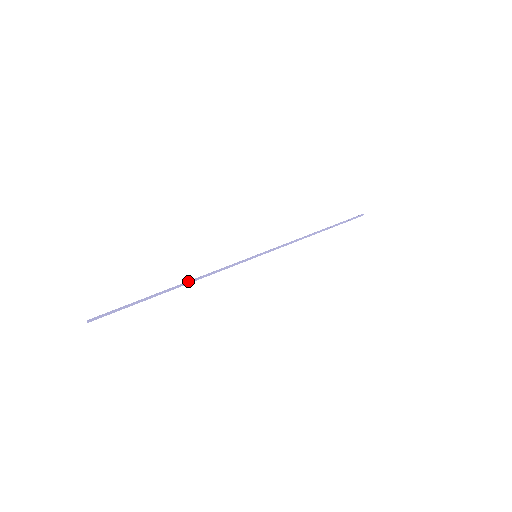
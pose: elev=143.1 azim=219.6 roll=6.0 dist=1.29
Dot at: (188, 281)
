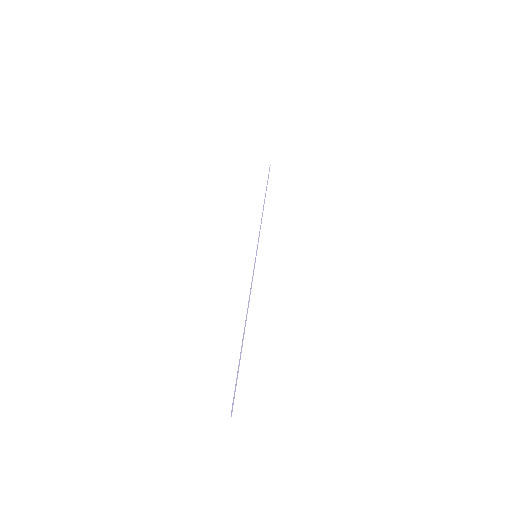
Dot at: occluded
